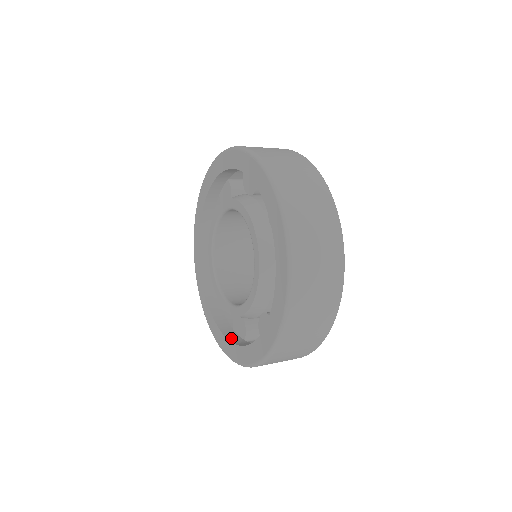
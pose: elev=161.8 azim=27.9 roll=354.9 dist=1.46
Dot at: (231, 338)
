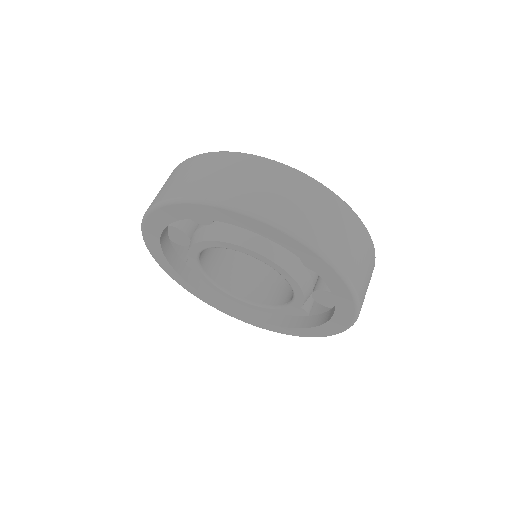
Dot at: (243, 312)
